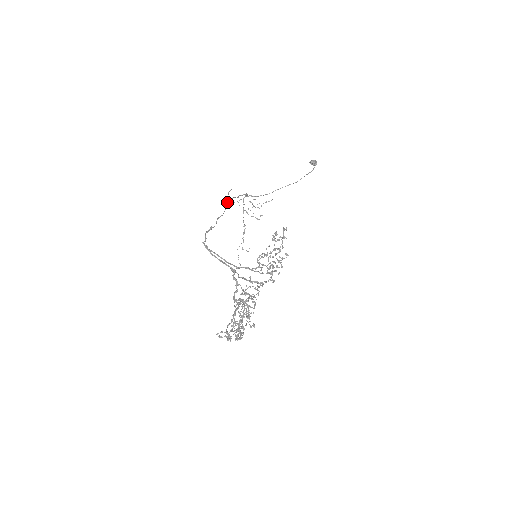
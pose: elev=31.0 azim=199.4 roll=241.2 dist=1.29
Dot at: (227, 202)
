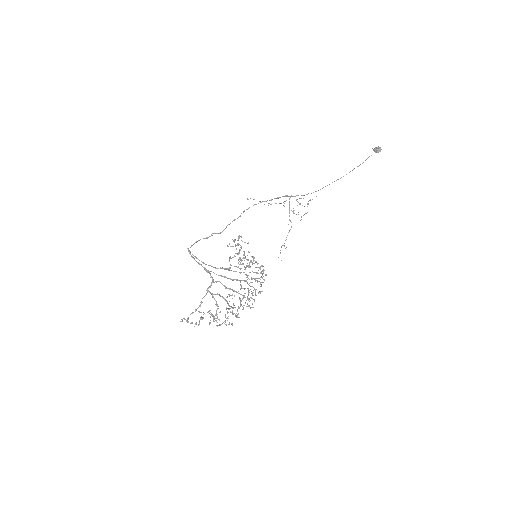
Dot at: (271, 204)
